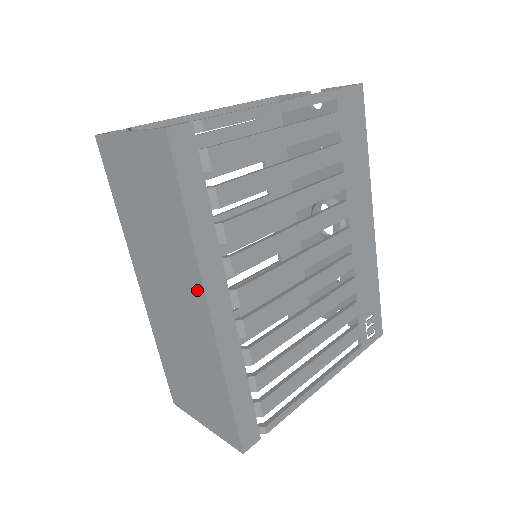
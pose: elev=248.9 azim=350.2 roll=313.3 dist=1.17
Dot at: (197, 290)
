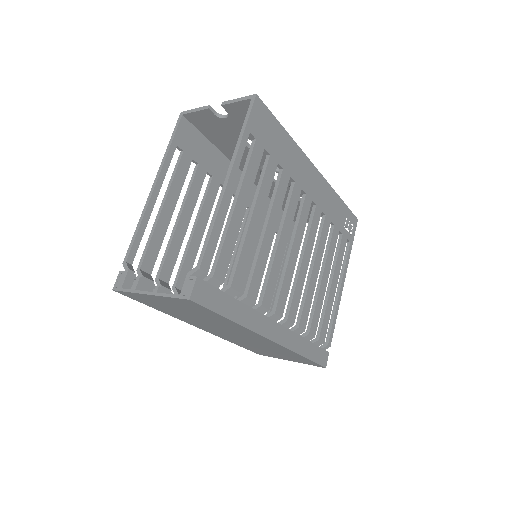
Dot at: (256, 335)
